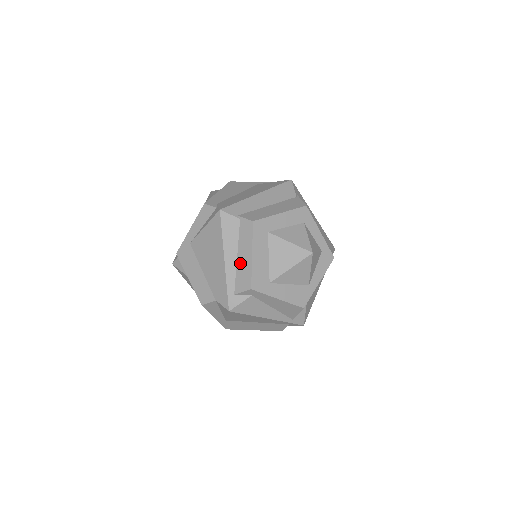
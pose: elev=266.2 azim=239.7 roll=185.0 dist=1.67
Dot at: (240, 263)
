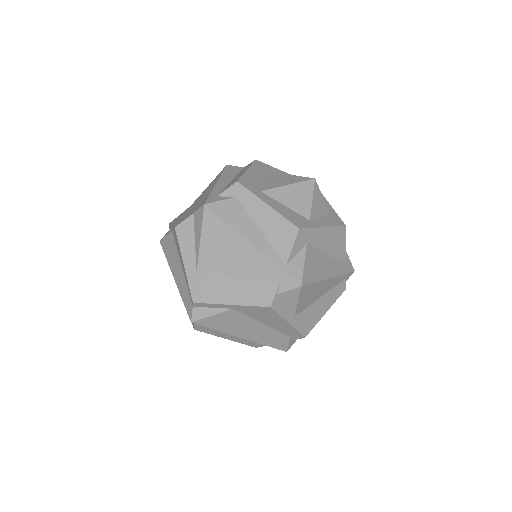
Dot at: (233, 180)
